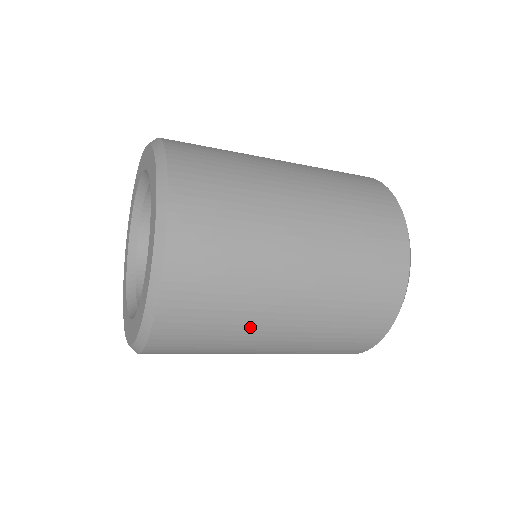
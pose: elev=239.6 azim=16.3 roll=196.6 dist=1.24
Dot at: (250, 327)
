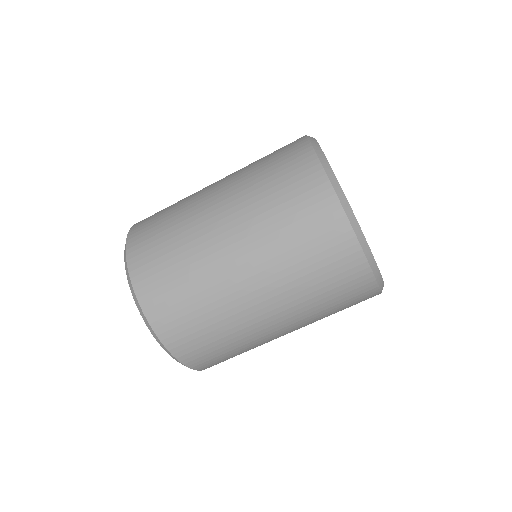
Dot at: (255, 341)
